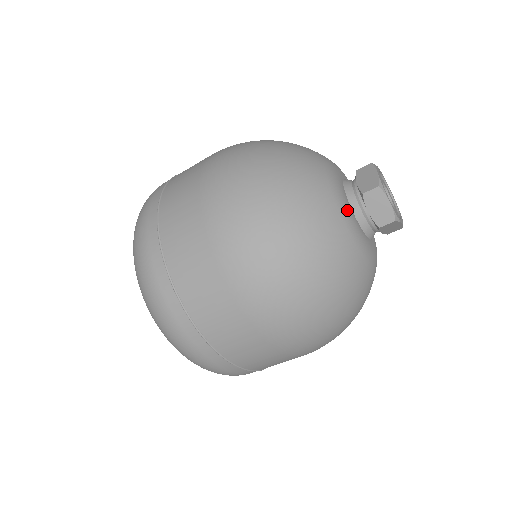
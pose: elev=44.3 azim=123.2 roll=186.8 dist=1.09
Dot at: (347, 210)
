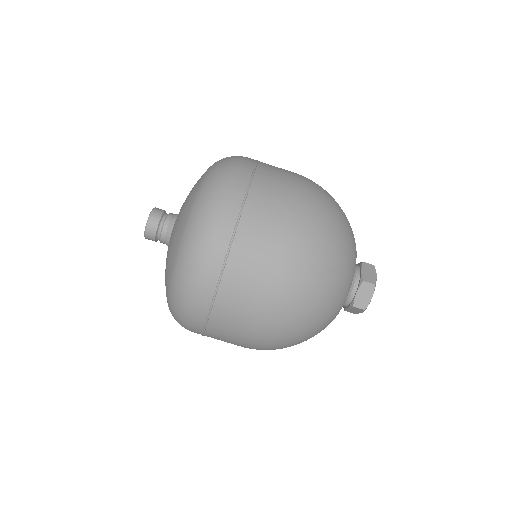
Dot at: occluded
